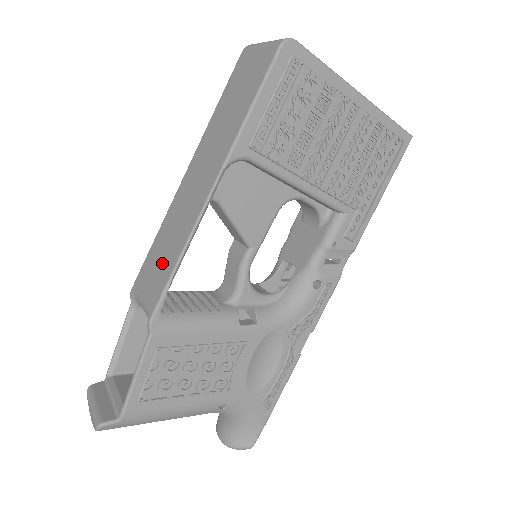
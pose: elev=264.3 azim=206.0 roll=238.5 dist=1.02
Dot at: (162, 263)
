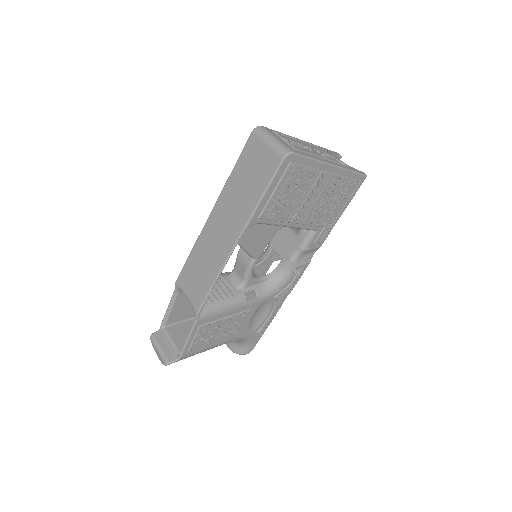
Dot at: (200, 278)
